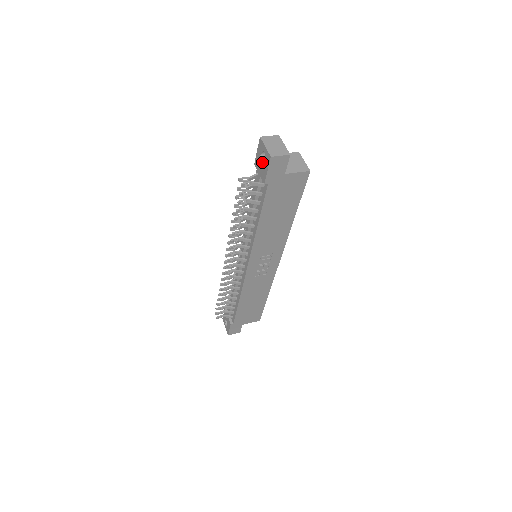
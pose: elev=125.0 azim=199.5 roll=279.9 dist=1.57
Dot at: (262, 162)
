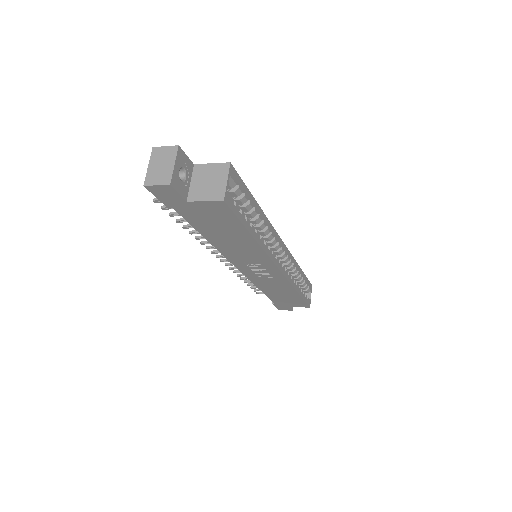
Dot at: occluded
